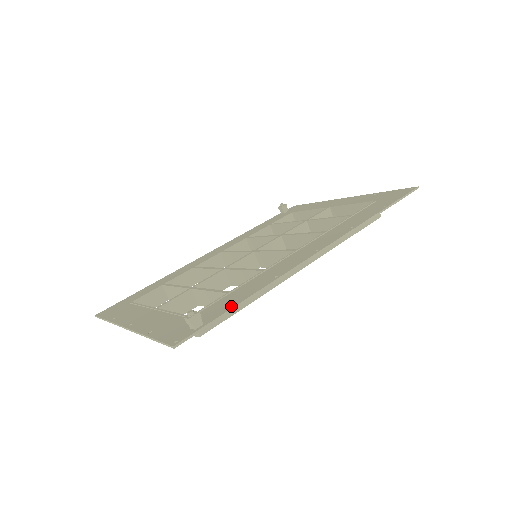
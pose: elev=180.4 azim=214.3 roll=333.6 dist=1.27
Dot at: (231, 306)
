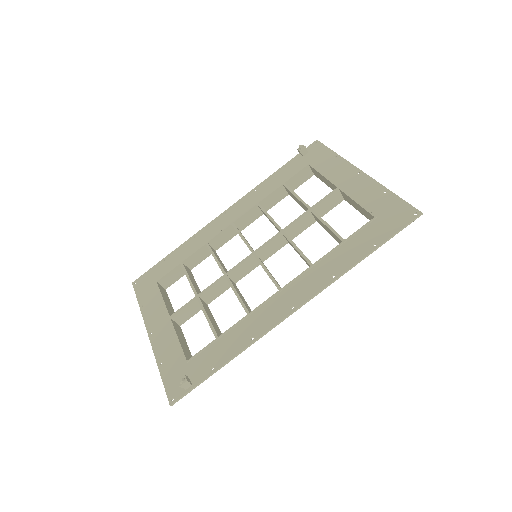
Dot at: occluded
